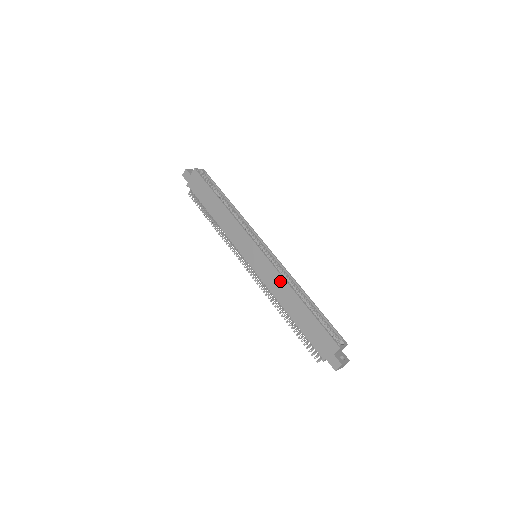
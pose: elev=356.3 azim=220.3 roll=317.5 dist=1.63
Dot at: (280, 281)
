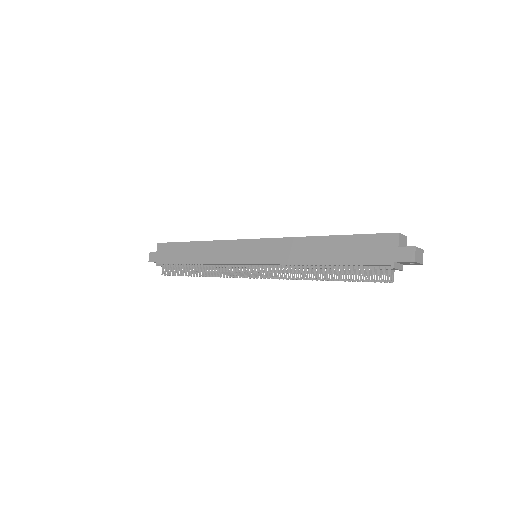
Dot at: (292, 243)
